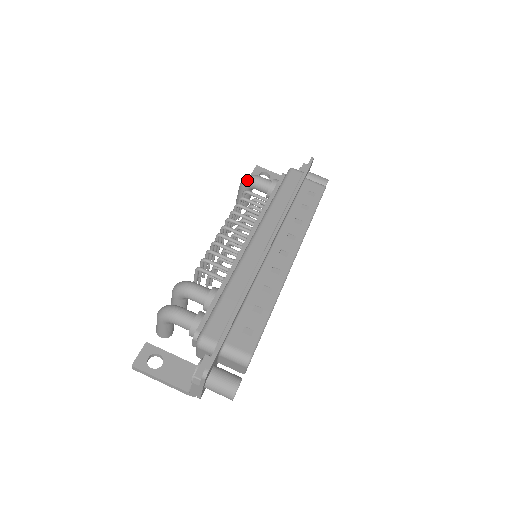
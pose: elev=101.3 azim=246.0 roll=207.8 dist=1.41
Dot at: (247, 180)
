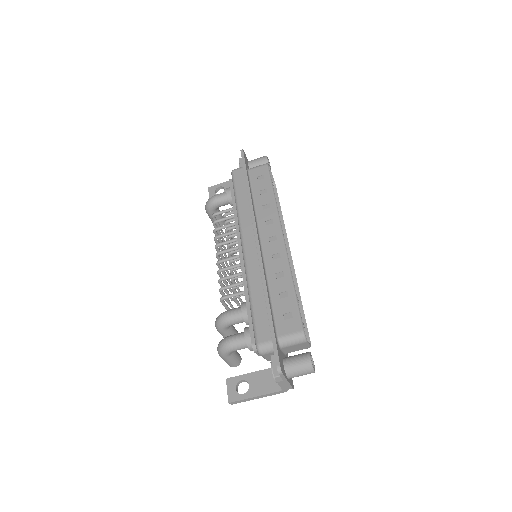
Dot at: (208, 206)
